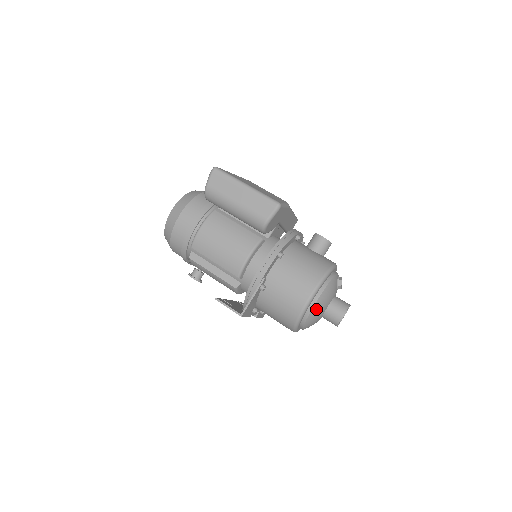
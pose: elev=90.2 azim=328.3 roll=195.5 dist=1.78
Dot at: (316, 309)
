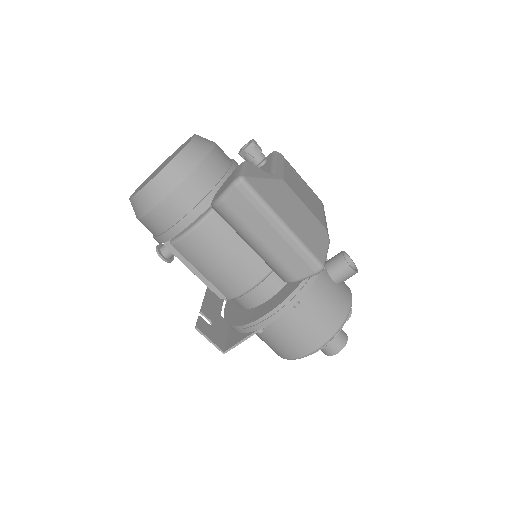
Dot at: occluded
